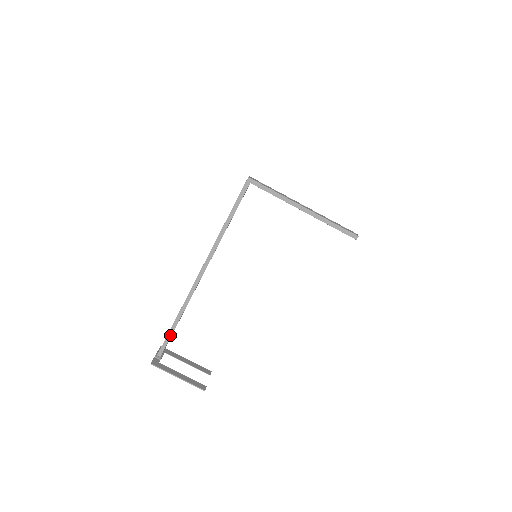
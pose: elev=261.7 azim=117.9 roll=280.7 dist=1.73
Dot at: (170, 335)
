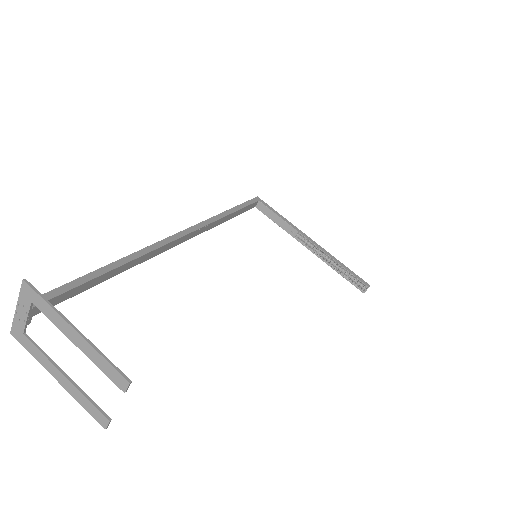
Dot at: (83, 281)
